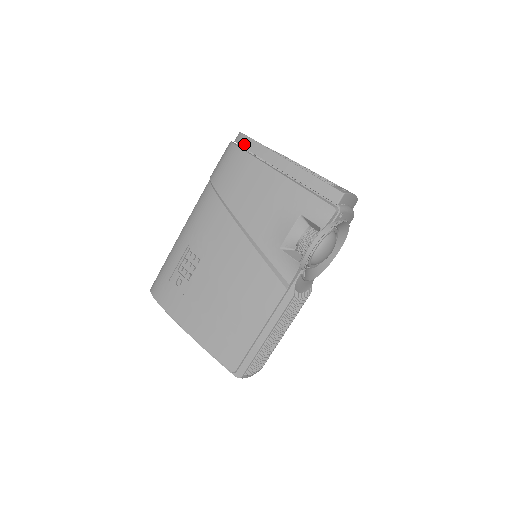
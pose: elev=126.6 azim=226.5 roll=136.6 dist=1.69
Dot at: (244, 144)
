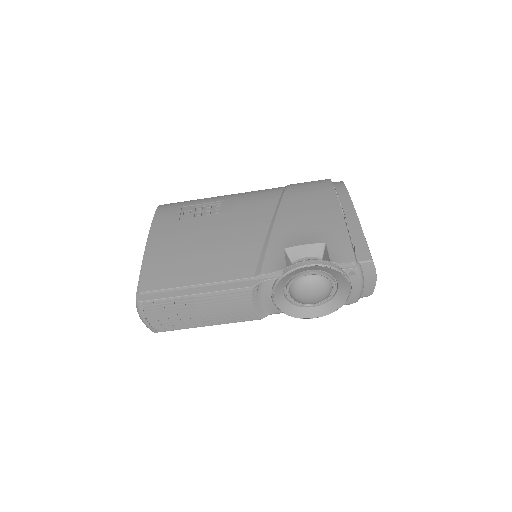
Dot at: (337, 185)
